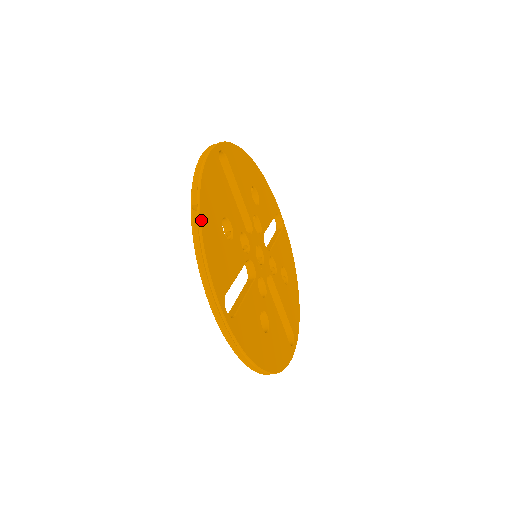
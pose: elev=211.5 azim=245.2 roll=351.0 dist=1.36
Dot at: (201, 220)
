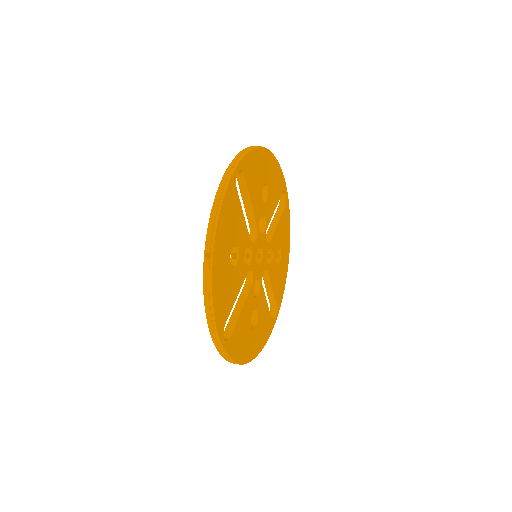
Dot at: (212, 271)
